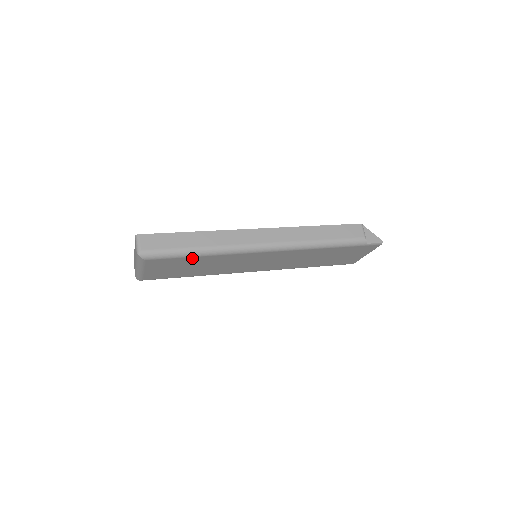
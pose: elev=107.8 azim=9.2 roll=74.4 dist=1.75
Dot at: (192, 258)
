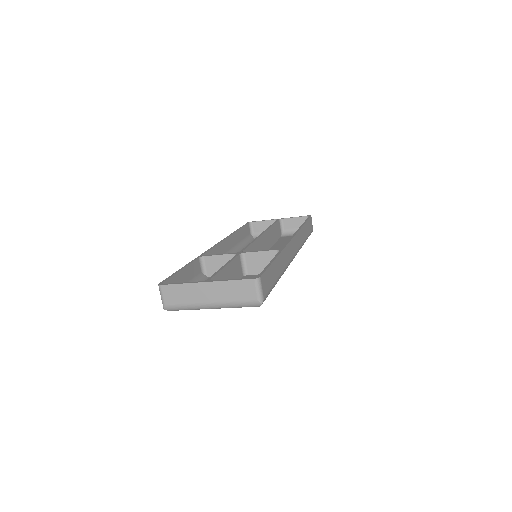
Dot at: occluded
